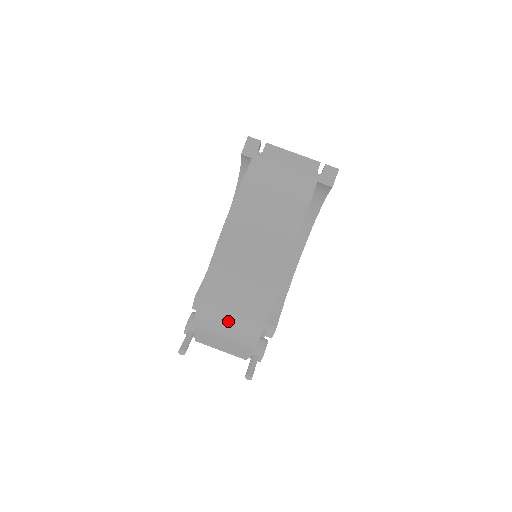
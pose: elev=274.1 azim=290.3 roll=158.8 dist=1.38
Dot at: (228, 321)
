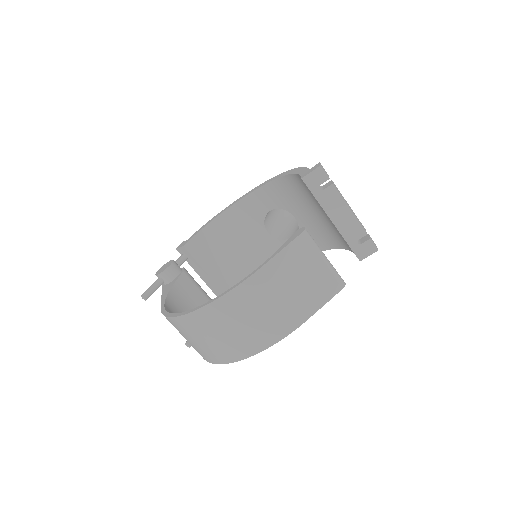
Dot at: (189, 340)
